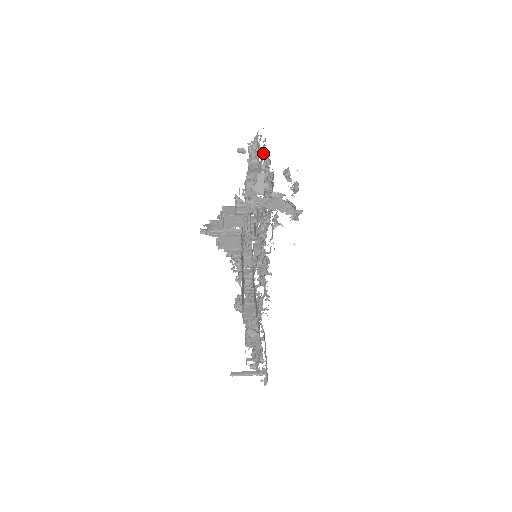
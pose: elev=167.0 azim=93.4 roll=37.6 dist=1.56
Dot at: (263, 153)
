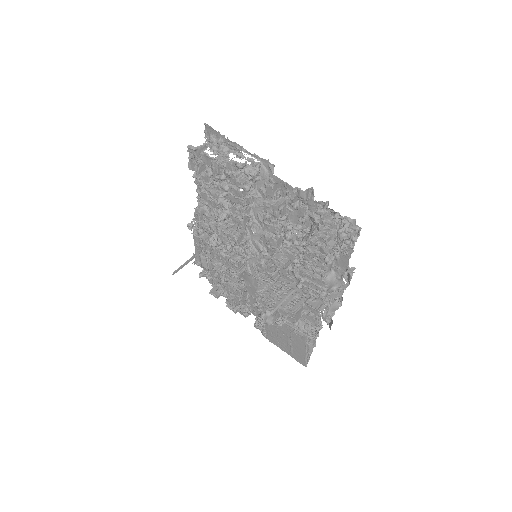
Dot at: (328, 211)
